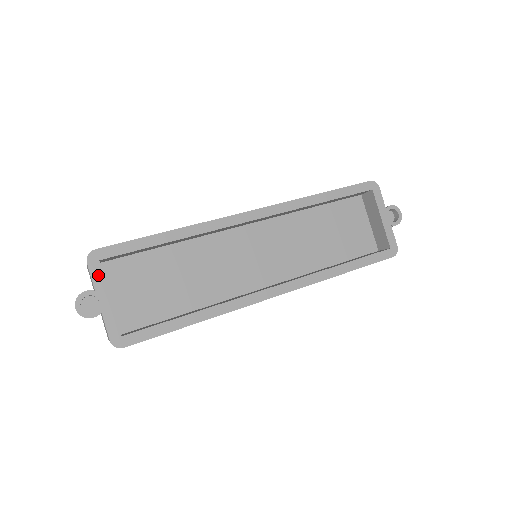
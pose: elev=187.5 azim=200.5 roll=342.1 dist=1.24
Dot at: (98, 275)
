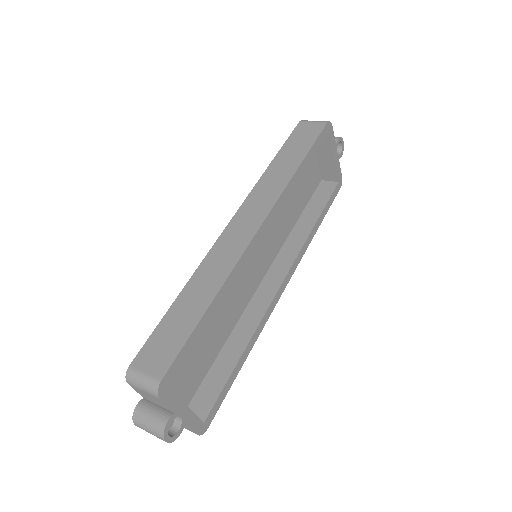
Dot at: (172, 399)
